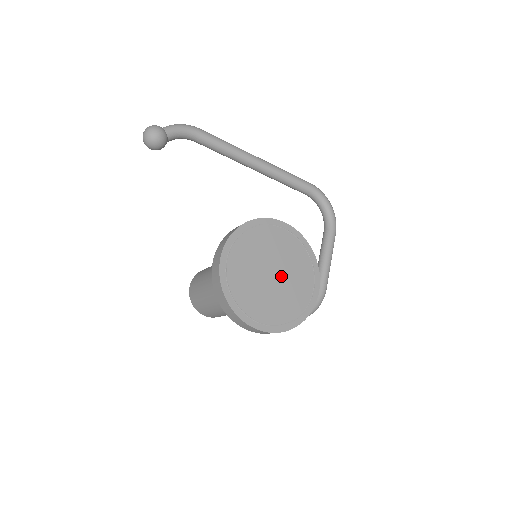
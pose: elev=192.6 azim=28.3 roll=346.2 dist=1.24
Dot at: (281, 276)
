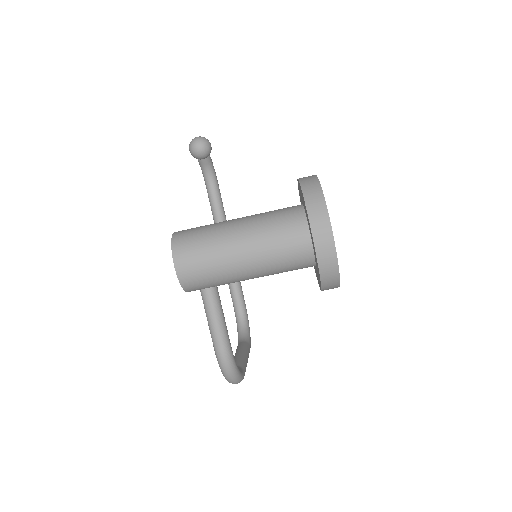
Dot at: occluded
